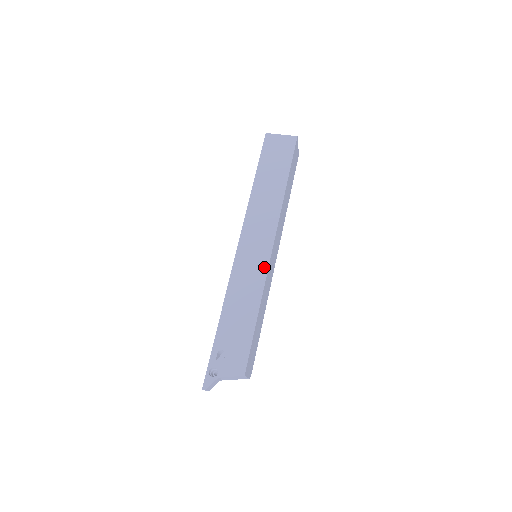
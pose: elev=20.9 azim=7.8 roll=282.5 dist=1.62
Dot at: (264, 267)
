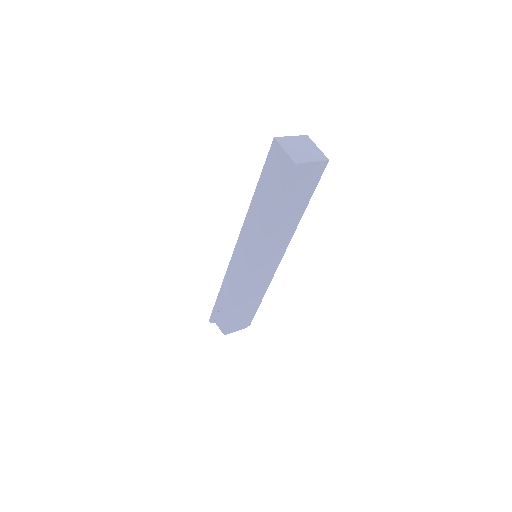
Dot at: (244, 279)
